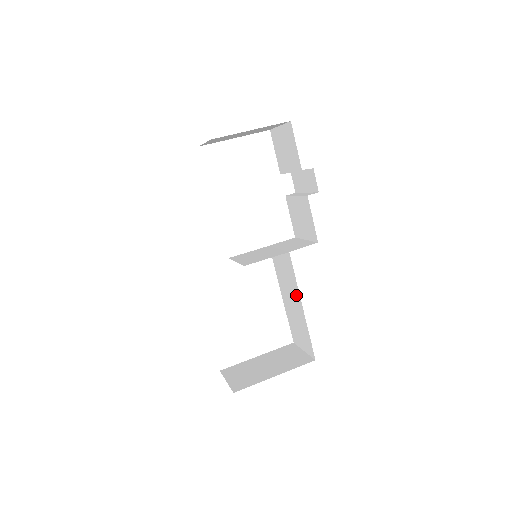
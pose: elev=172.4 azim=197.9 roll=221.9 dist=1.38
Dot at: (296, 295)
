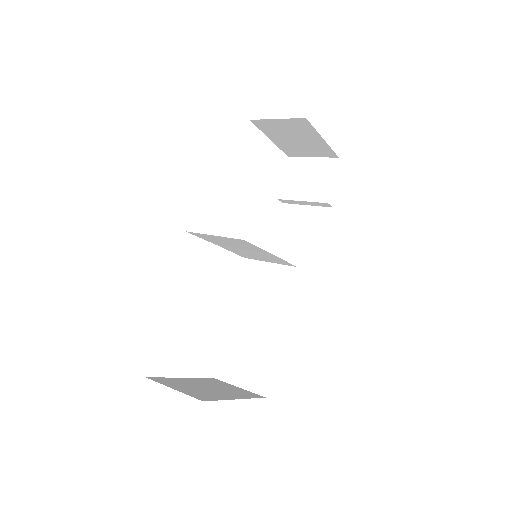
Dot at: (275, 316)
